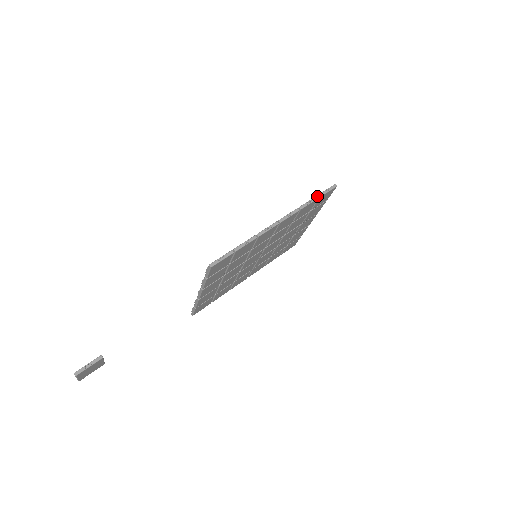
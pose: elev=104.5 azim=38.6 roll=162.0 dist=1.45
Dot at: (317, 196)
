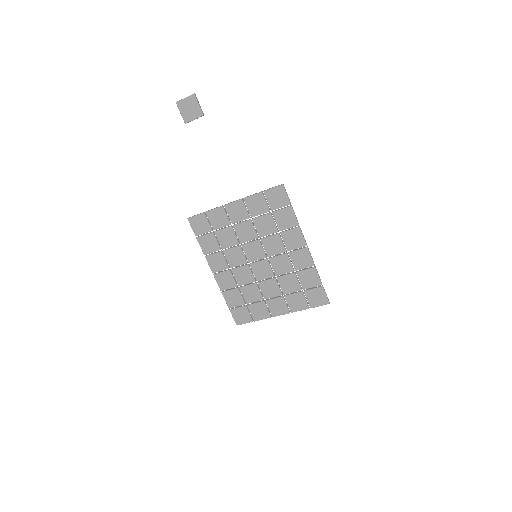
Dot at: occluded
